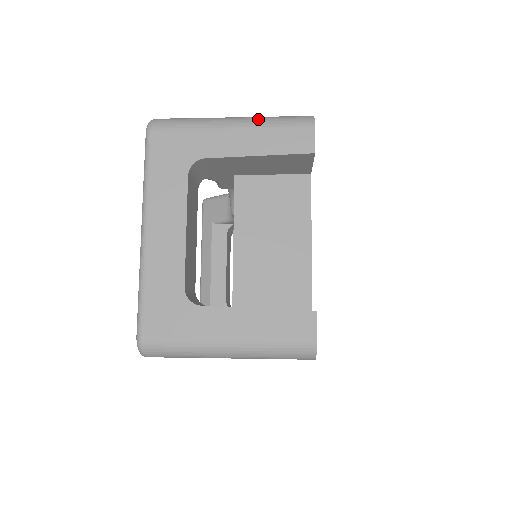
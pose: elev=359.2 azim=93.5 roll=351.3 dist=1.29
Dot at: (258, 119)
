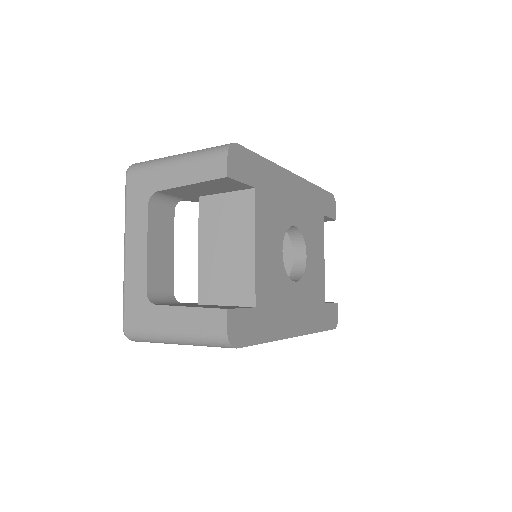
Dot at: (192, 154)
